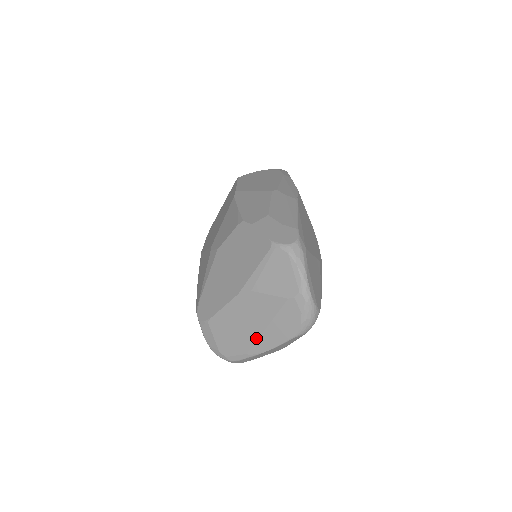
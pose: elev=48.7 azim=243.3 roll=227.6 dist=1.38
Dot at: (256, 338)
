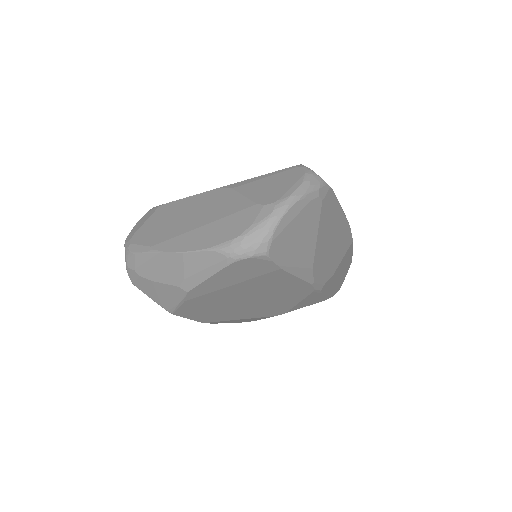
Dot at: (180, 233)
